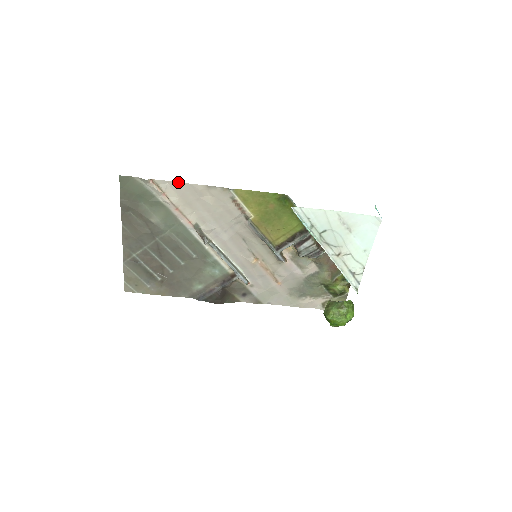
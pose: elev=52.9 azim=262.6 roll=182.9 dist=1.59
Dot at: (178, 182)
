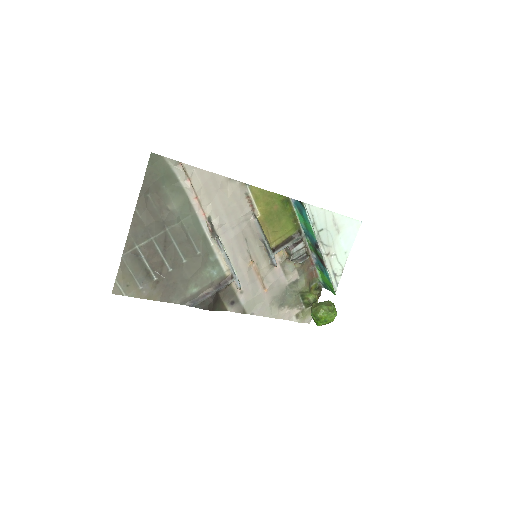
Dot at: (204, 170)
